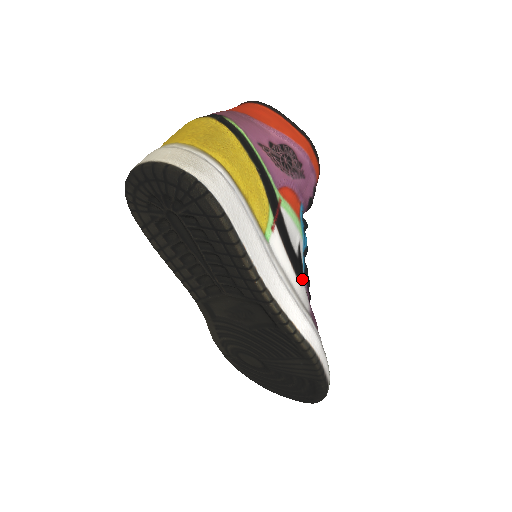
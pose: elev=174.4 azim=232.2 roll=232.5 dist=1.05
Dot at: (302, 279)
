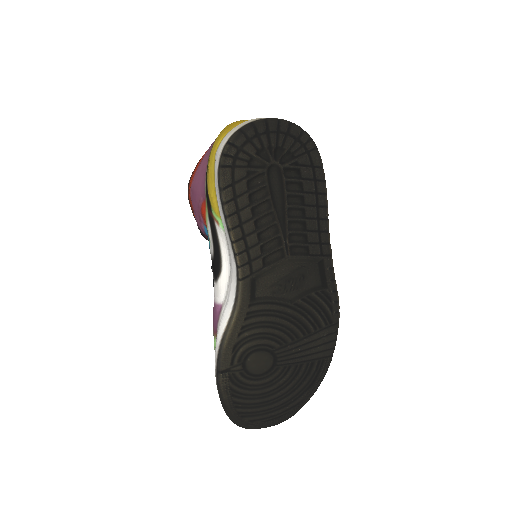
Dot at: occluded
